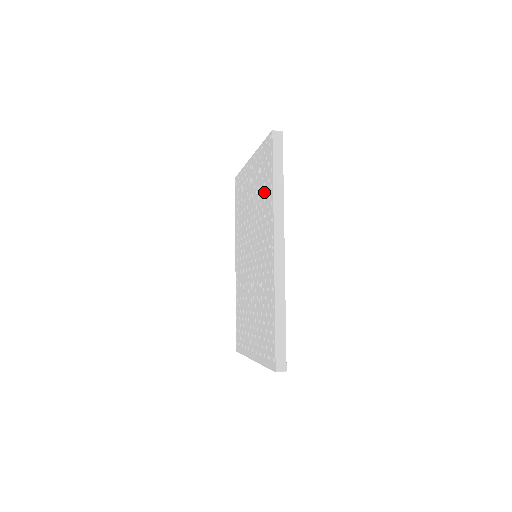
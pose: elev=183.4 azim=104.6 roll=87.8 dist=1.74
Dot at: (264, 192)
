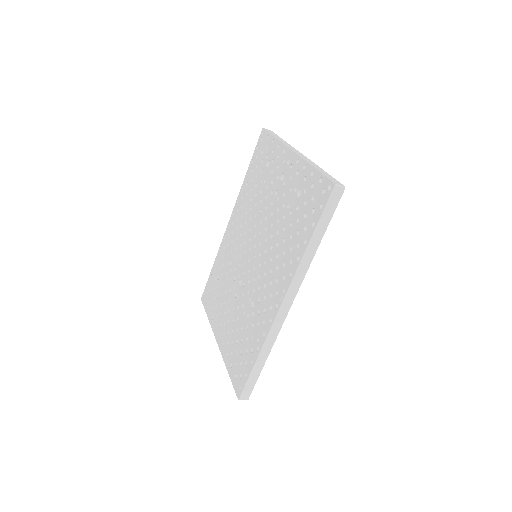
Dot at: (294, 228)
